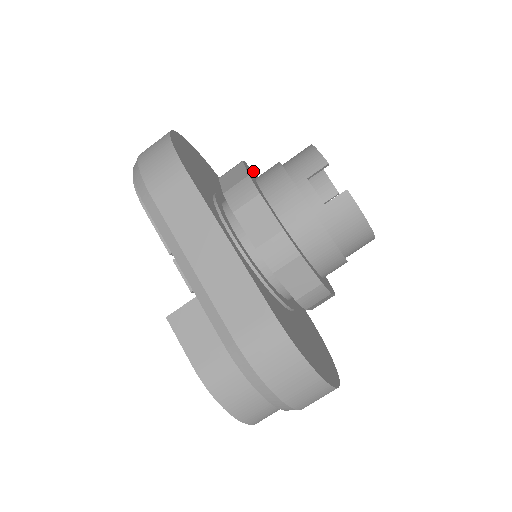
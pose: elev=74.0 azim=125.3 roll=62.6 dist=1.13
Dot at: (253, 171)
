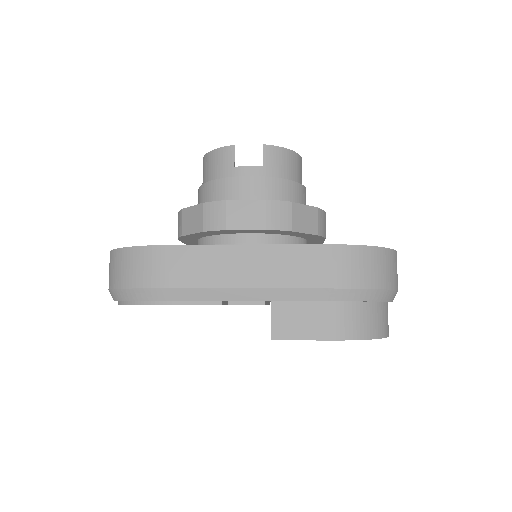
Dot at: occluded
